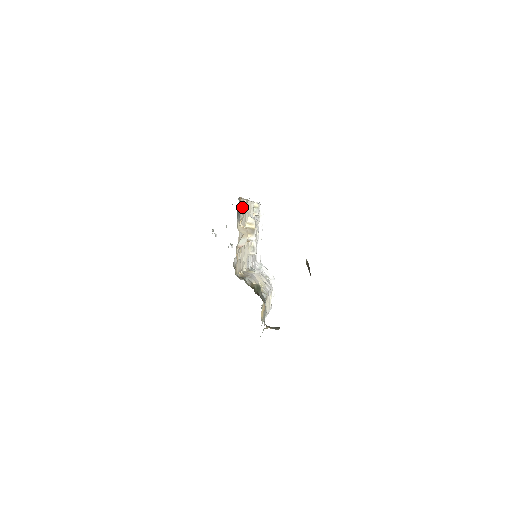
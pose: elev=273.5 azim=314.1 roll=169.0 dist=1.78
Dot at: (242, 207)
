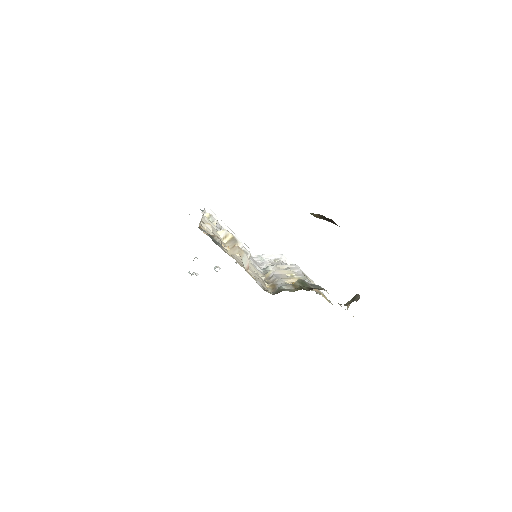
Dot at: occluded
